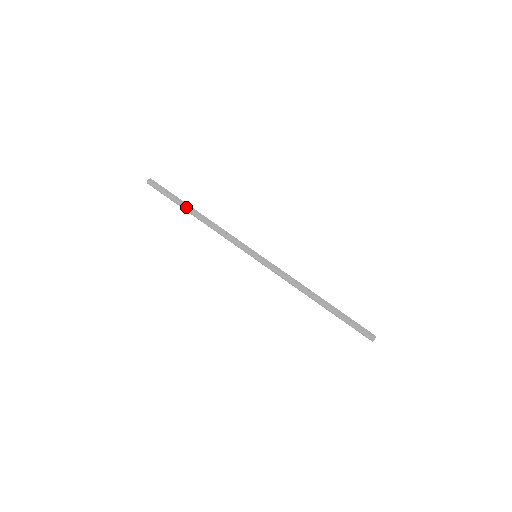
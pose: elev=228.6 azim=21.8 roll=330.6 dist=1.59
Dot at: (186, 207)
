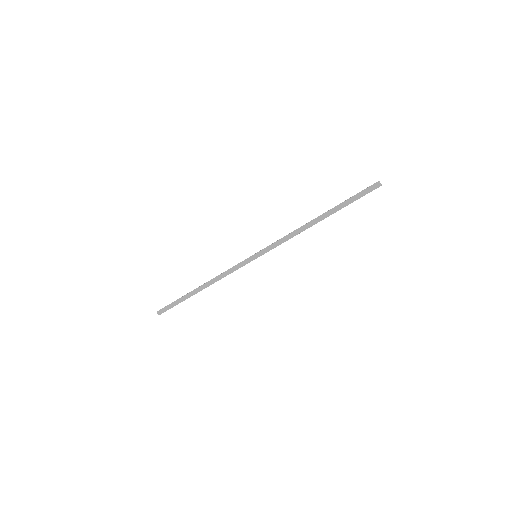
Dot at: (190, 293)
